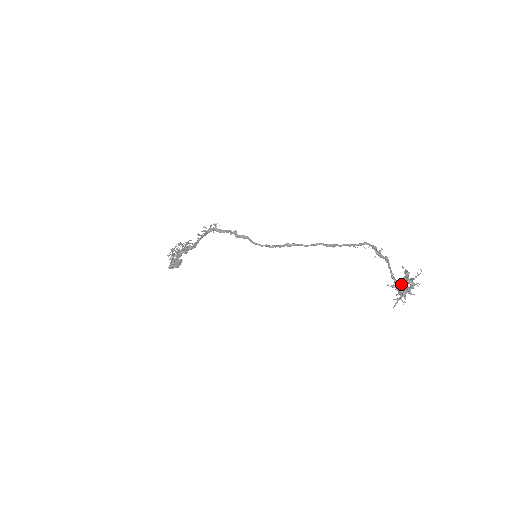
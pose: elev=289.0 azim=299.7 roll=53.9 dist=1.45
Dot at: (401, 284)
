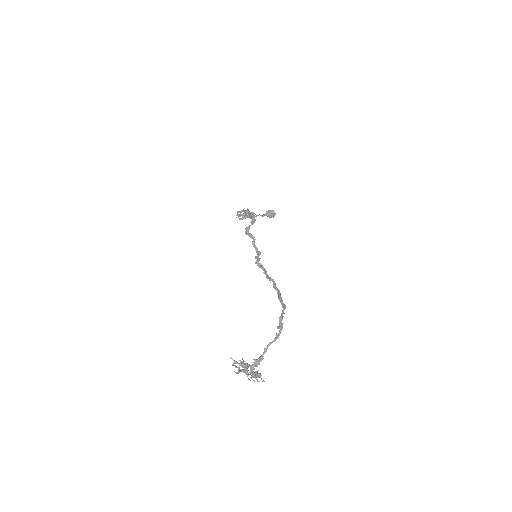
Dot at: occluded
